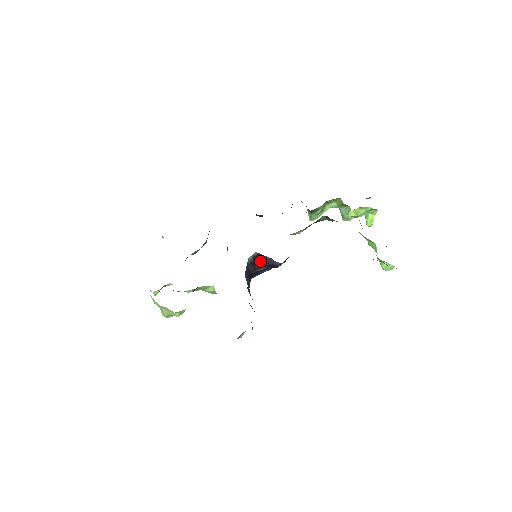
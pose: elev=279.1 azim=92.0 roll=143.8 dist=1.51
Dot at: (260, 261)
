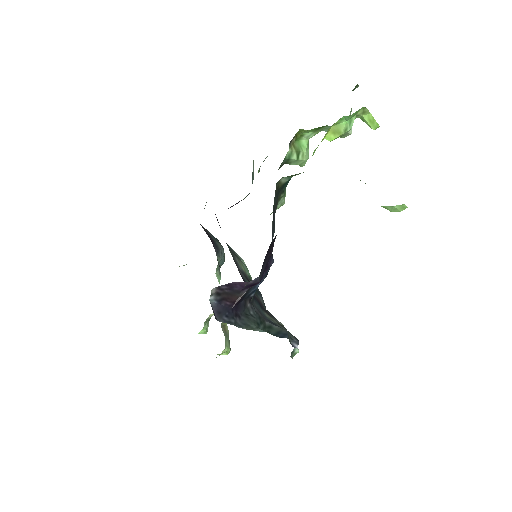
Dot at: (230, 290)
